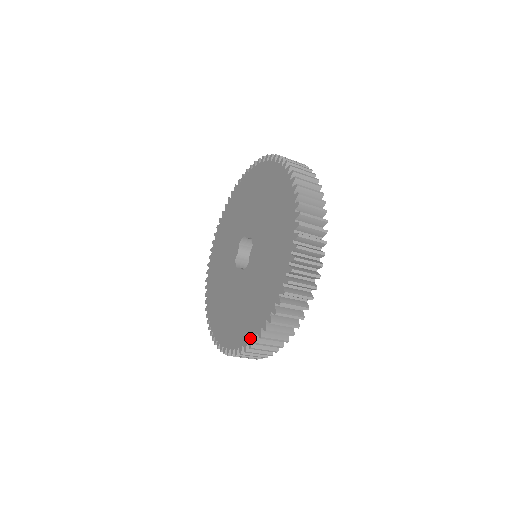
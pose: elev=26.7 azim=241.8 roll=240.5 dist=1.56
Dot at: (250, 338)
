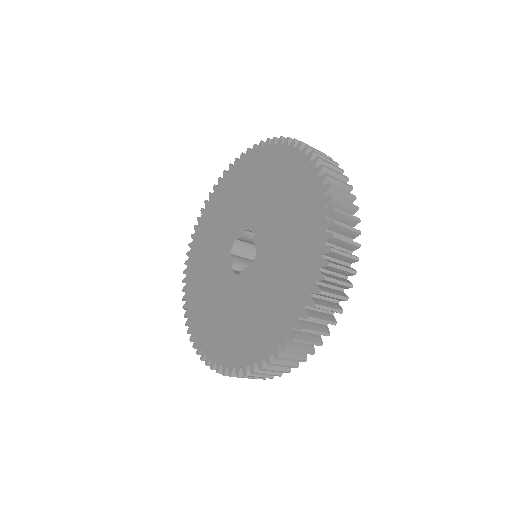
Dot at: (201, 347)
